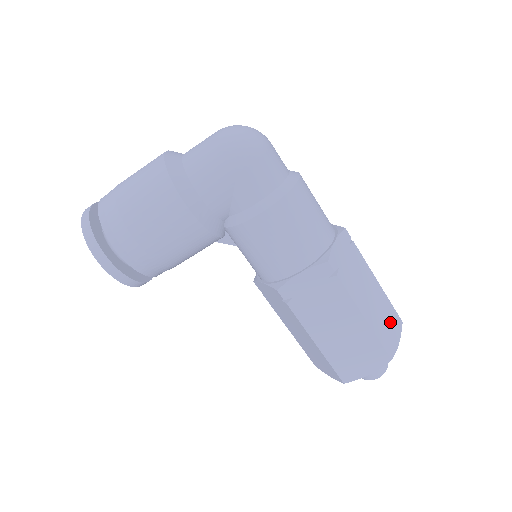
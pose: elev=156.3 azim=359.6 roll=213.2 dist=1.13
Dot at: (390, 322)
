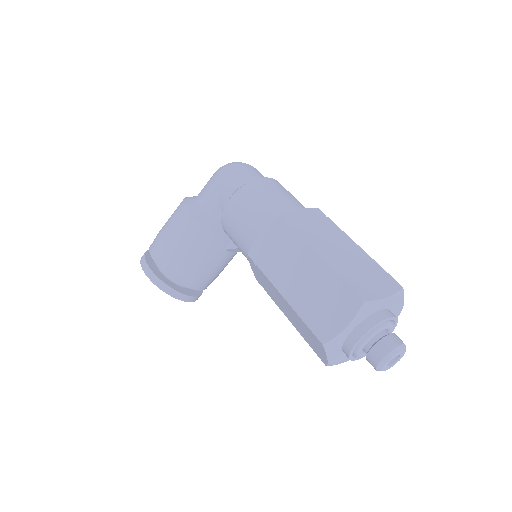
Dot at: (374, 278)
